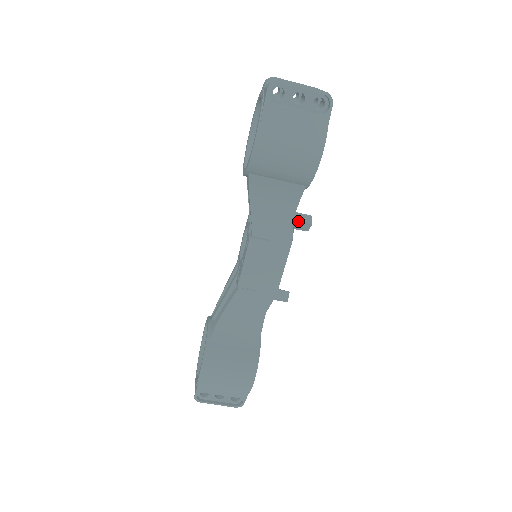
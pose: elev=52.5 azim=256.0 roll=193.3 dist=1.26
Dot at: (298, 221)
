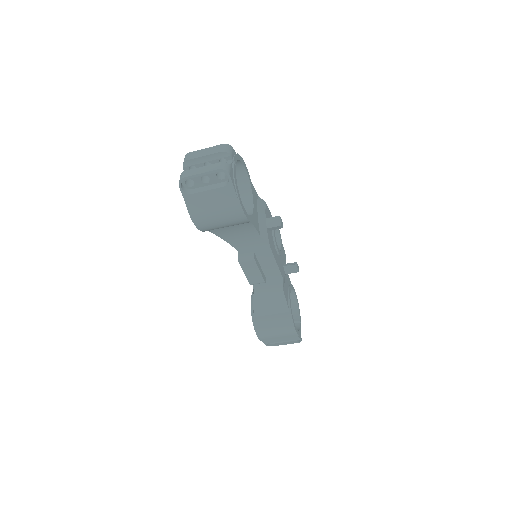
Dot at: (270, 227)
